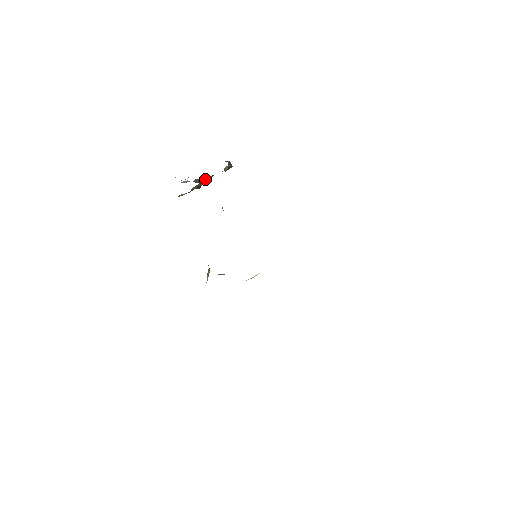
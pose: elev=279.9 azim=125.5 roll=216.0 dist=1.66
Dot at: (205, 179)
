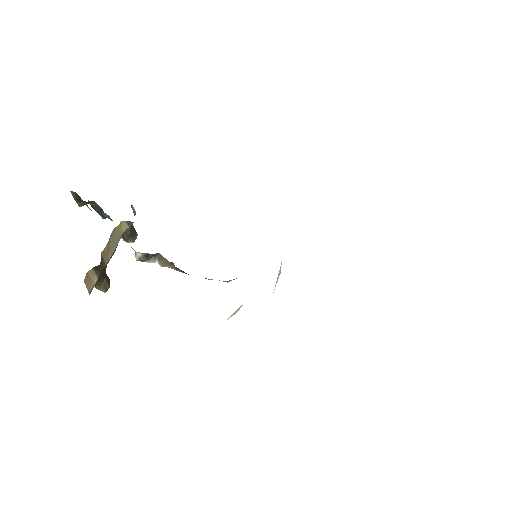
Dot at: (113, 233)
